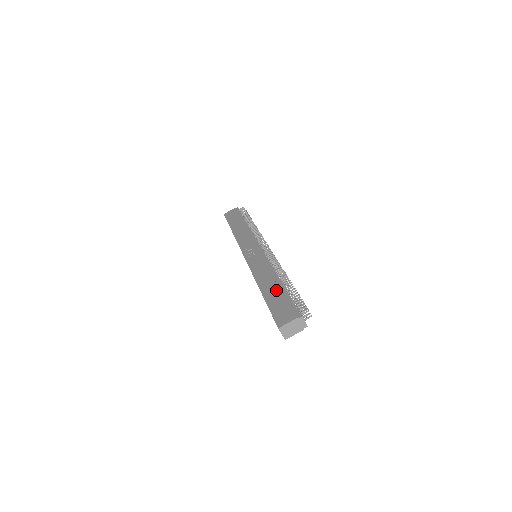
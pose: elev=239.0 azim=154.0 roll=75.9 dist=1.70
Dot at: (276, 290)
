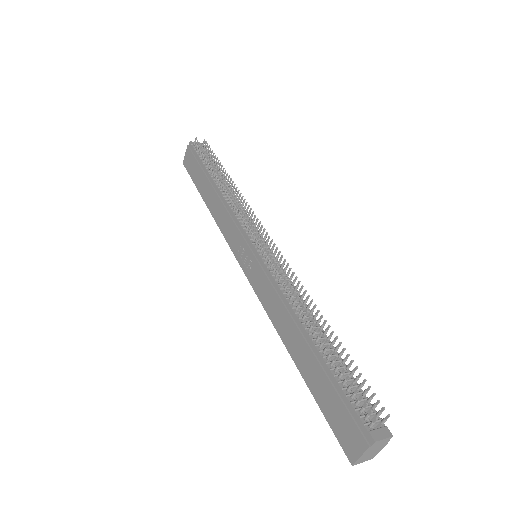
Dot at: (312, 364)
